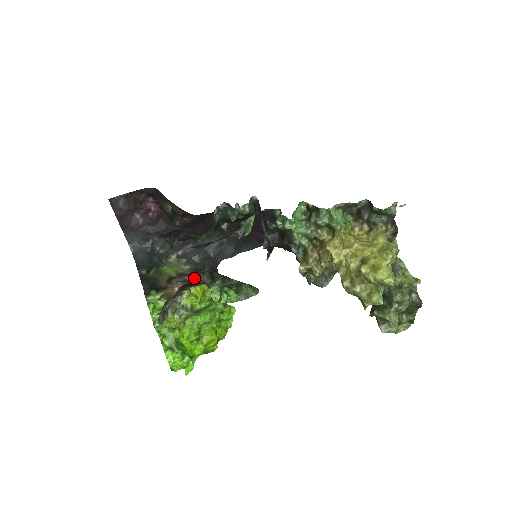
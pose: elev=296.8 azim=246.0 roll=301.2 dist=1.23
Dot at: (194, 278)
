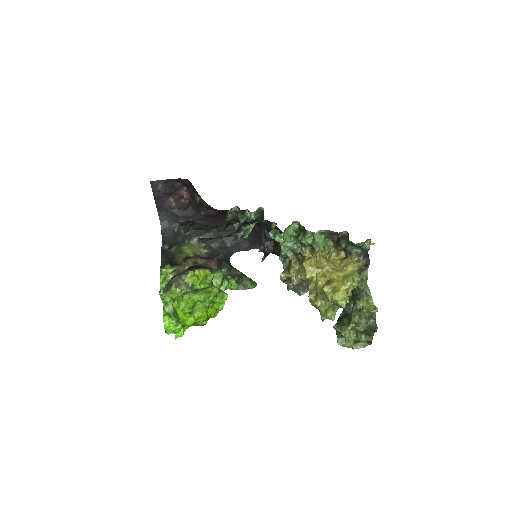
Dot at: (204, 262)
